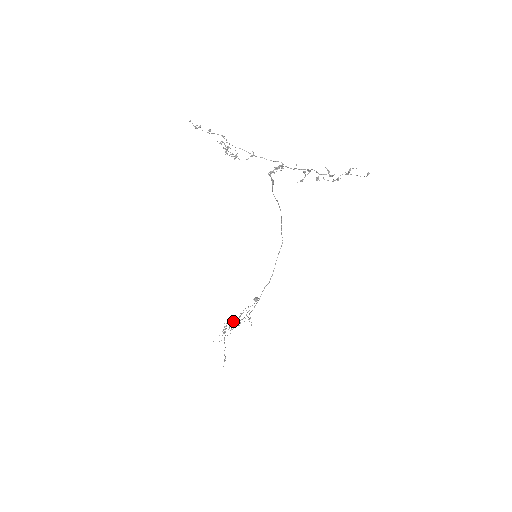
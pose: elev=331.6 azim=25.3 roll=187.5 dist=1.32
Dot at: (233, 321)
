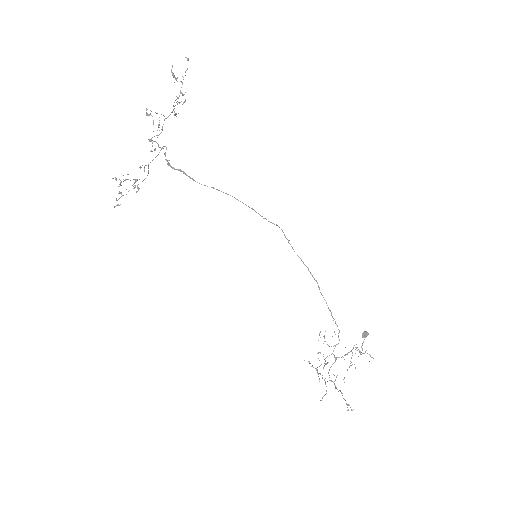
Dot at: (347, 370)
